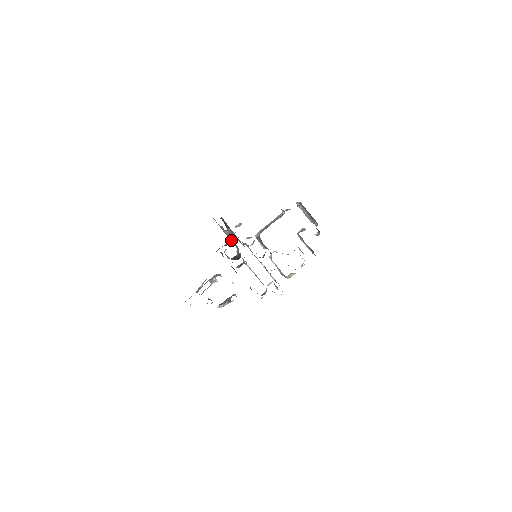
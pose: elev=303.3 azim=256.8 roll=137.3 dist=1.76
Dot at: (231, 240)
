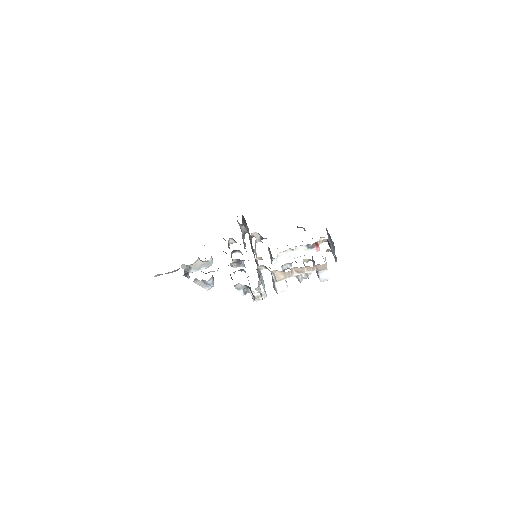
Dot at: occluded
